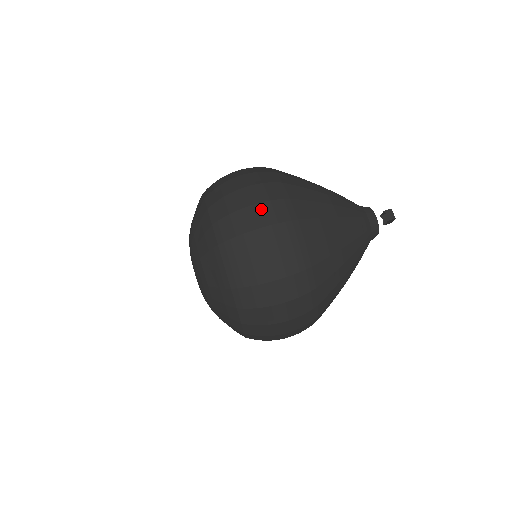
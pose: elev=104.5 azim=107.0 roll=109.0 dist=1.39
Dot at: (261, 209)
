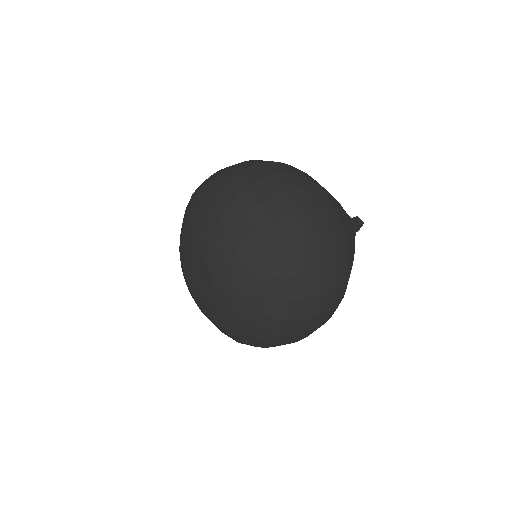
Dot at: (289, 175)
